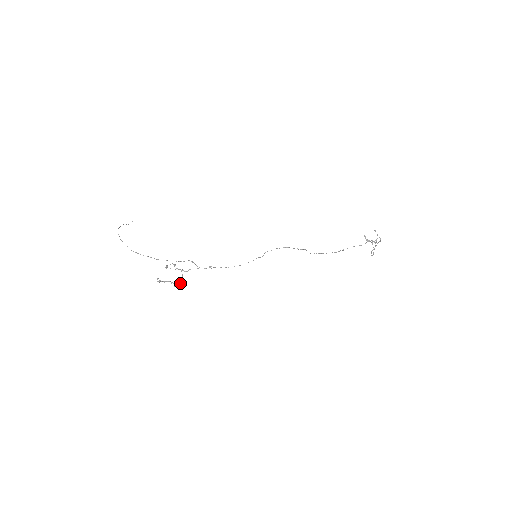
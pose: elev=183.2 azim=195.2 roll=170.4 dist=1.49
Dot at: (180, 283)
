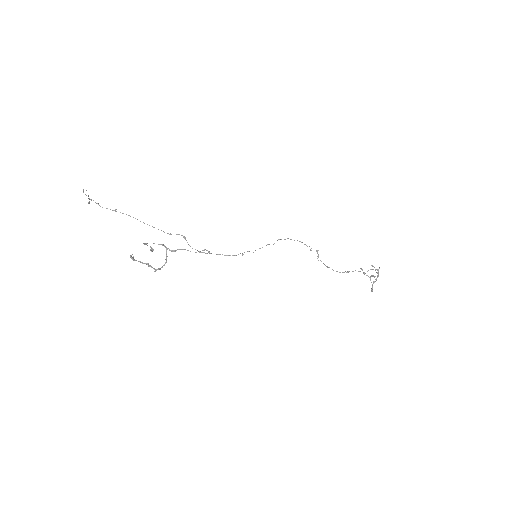
Dot at: occluded
